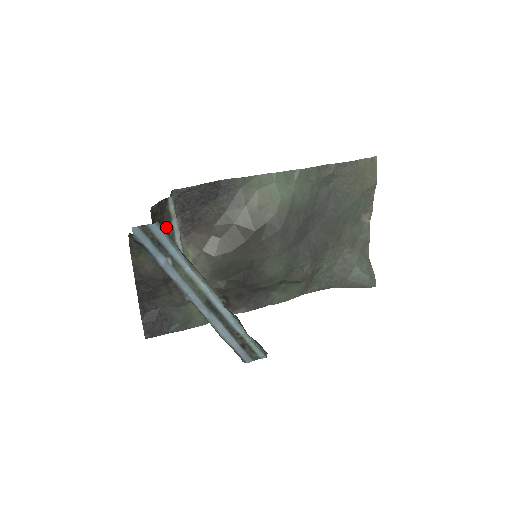
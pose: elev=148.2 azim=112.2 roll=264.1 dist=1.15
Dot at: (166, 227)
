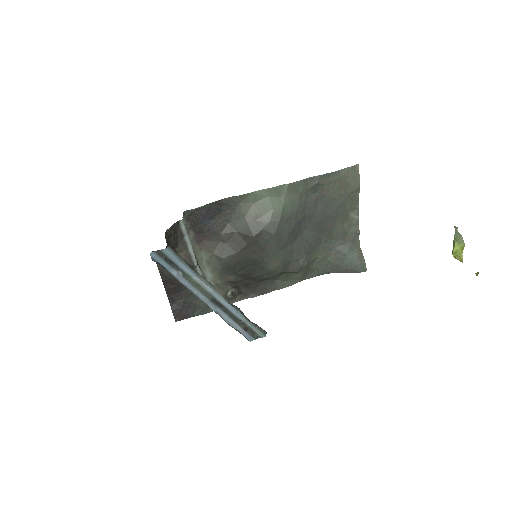
Dot at: (180, 242)
